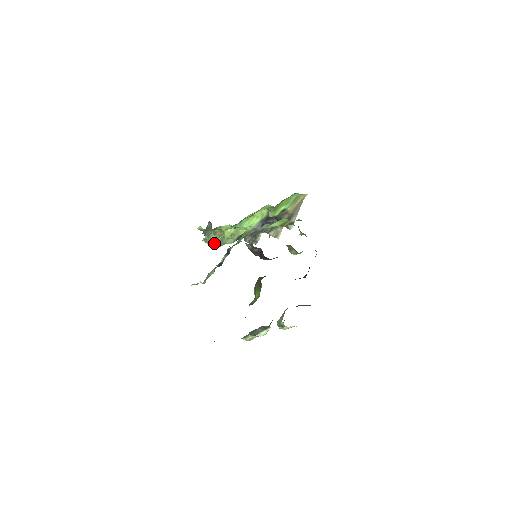
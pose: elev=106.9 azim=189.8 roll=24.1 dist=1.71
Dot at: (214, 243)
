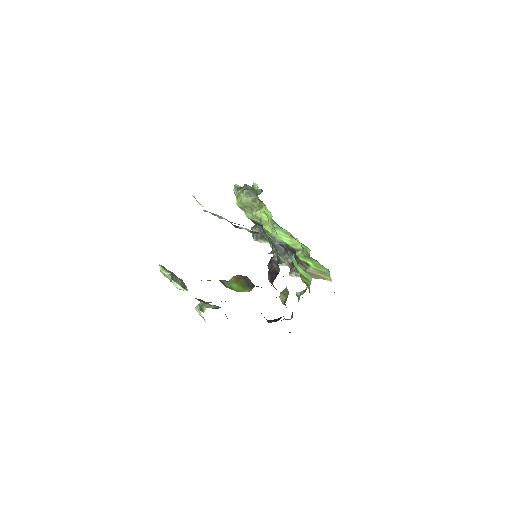
Dot at: (243, 202)
